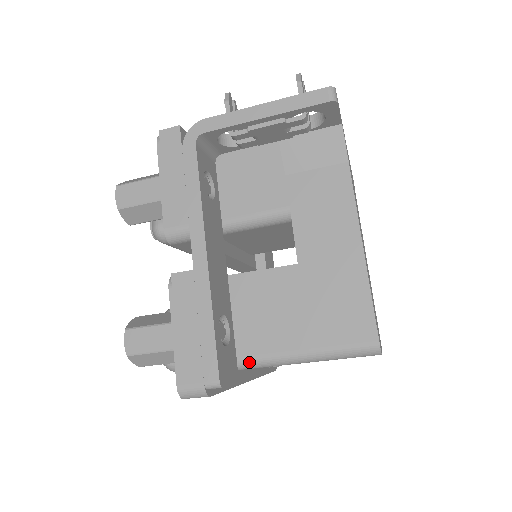
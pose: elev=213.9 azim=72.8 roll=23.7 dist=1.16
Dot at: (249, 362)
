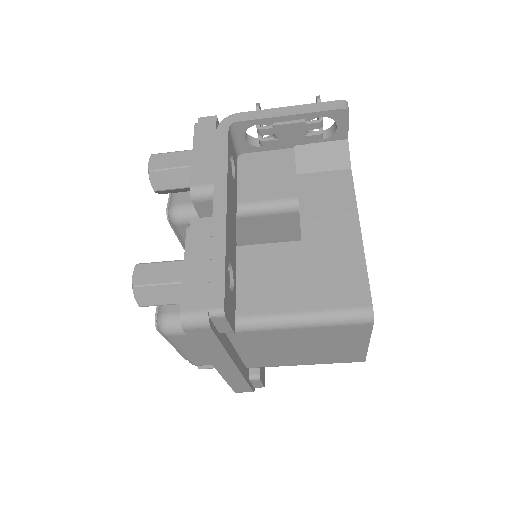
Dot at: (246, 321)
